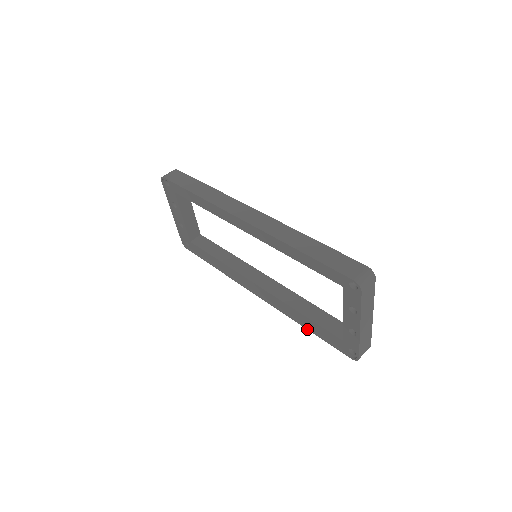
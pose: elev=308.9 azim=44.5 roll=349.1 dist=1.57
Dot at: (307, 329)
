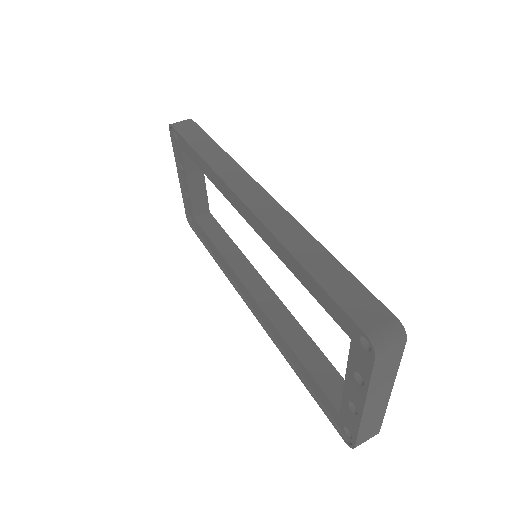
Dot at: (298, 376)
